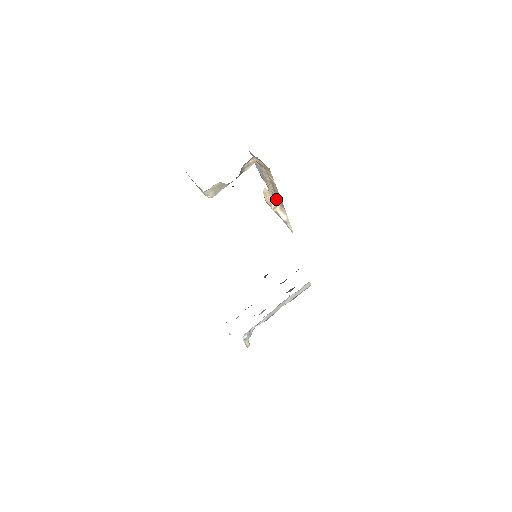
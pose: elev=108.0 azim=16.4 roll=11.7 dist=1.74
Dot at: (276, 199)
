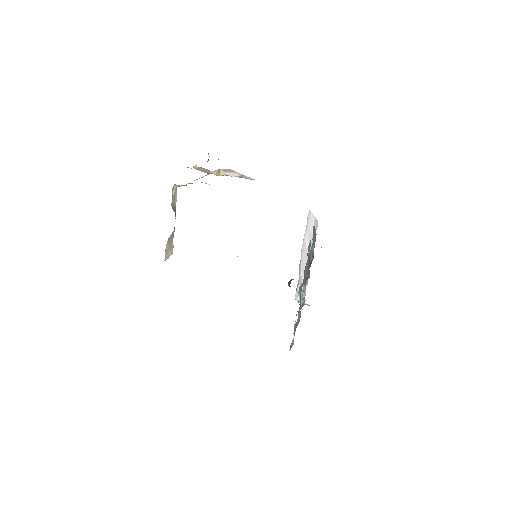
Dot at: occluded
